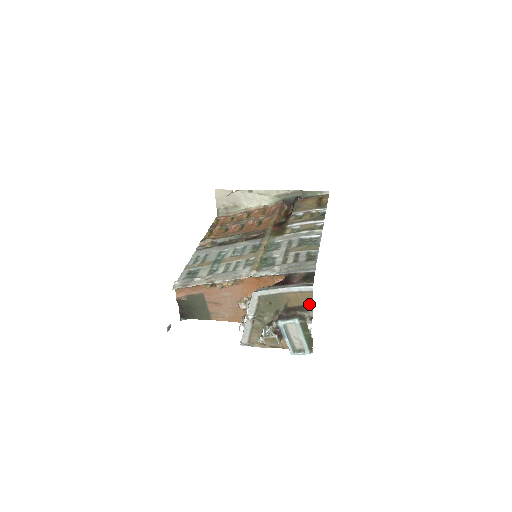
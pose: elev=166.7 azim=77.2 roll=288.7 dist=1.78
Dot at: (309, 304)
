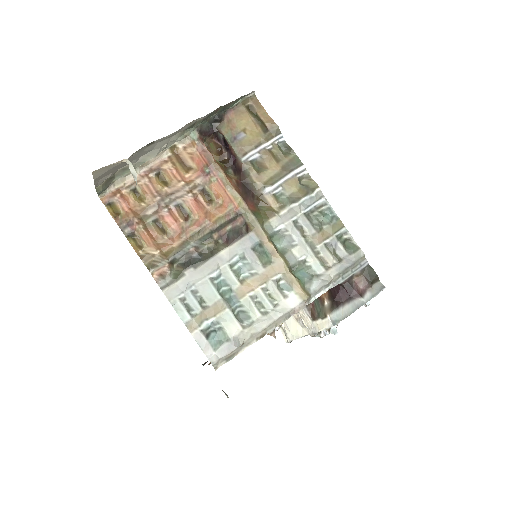
Dot at: occluded
